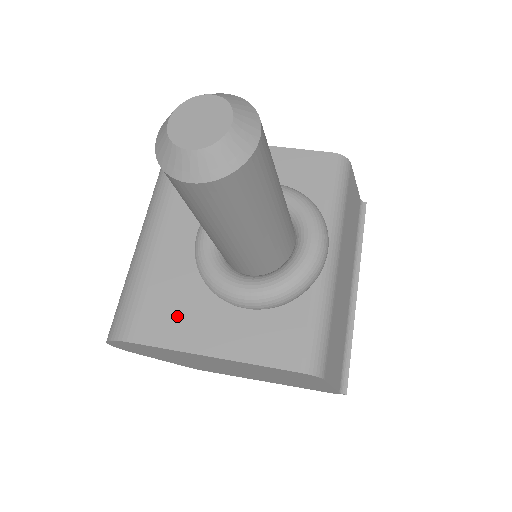
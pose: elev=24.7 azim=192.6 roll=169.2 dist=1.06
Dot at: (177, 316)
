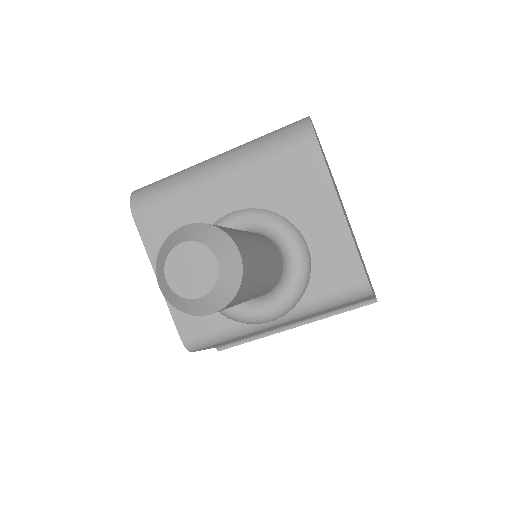
Dot at: occluded
